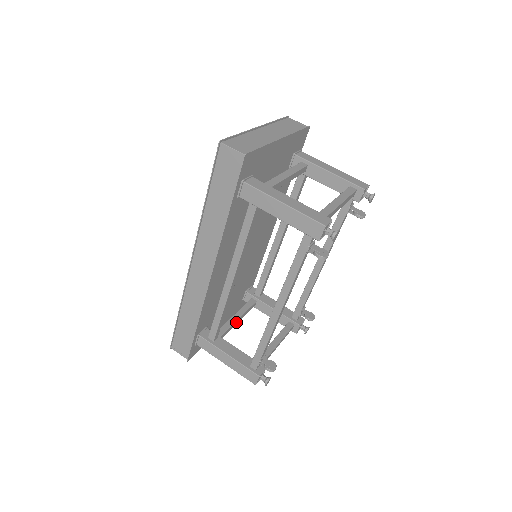
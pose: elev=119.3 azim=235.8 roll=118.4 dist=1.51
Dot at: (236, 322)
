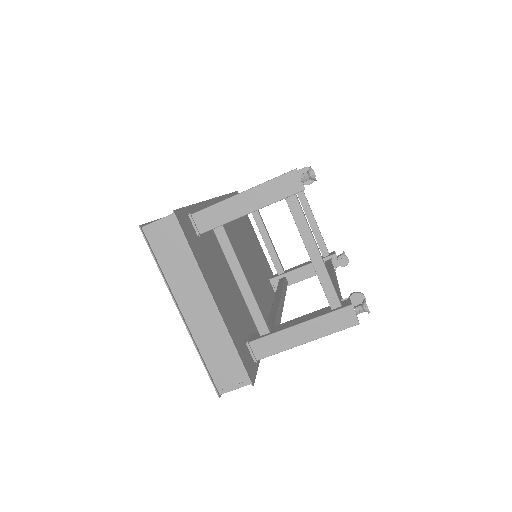
Dot at: (271, 242)
